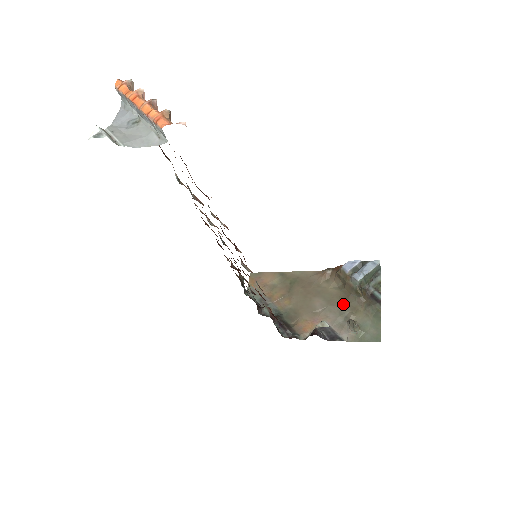
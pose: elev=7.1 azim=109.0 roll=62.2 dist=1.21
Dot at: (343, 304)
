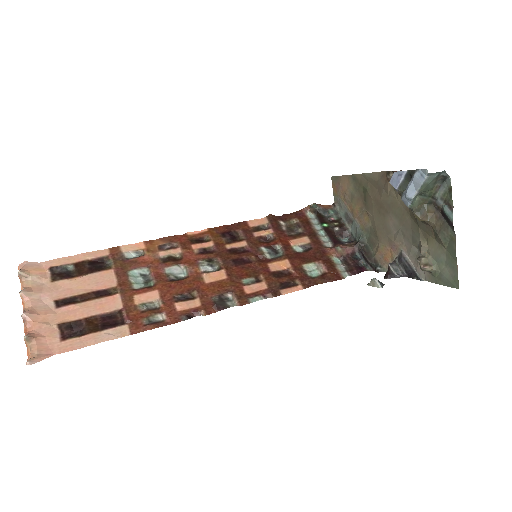
Dot at: (413, 227)
